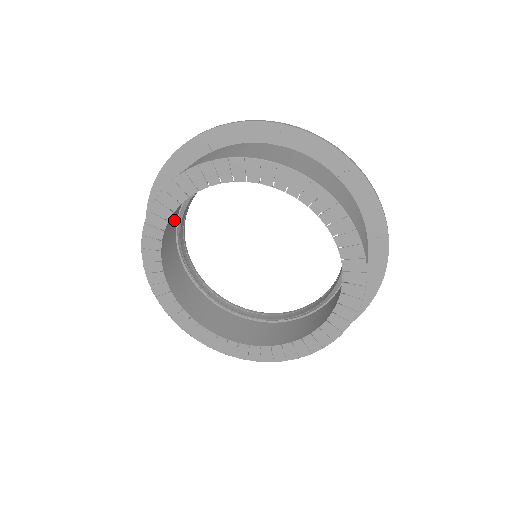
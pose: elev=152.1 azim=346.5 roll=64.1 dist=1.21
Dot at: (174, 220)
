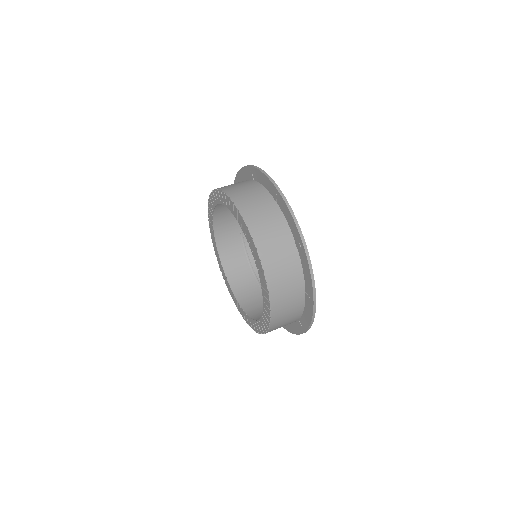
Dot at: occluded
